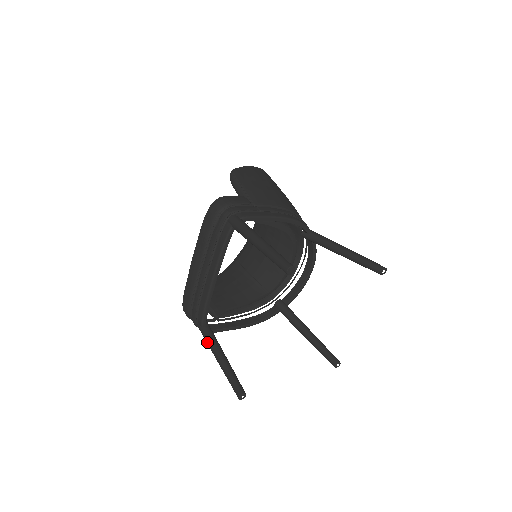
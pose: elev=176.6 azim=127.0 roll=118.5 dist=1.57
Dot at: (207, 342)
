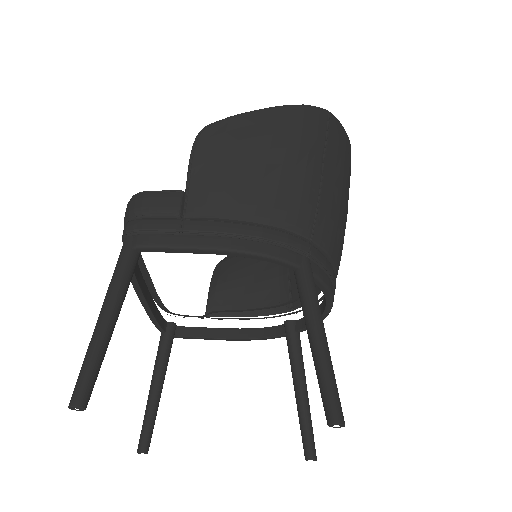
Dot at: occluded
